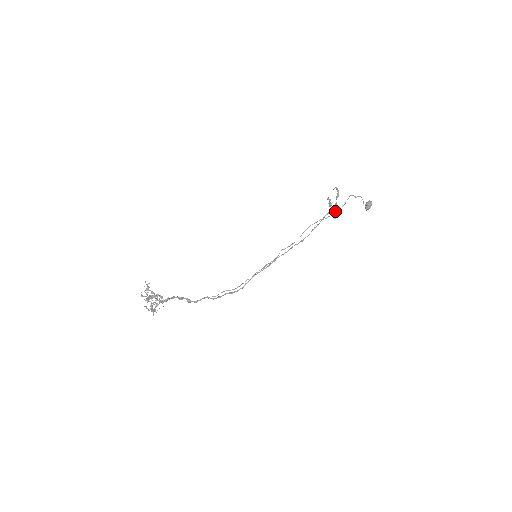
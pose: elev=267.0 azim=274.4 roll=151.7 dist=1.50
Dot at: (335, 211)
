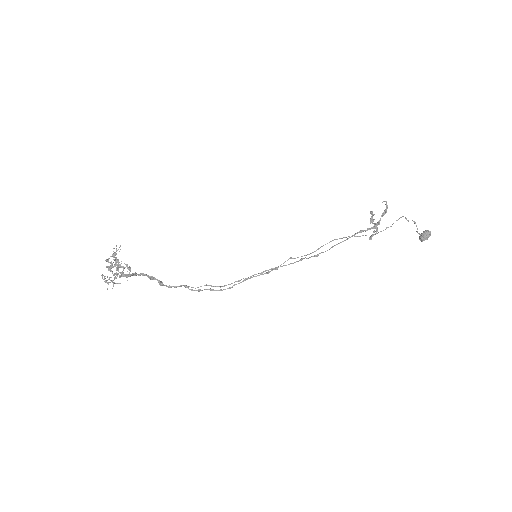
Dot at: (374, 231)
